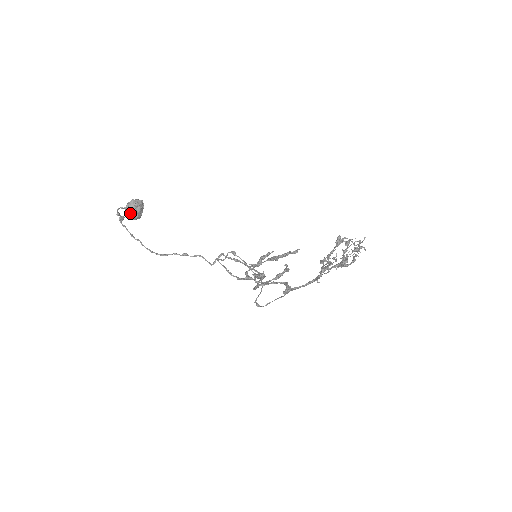
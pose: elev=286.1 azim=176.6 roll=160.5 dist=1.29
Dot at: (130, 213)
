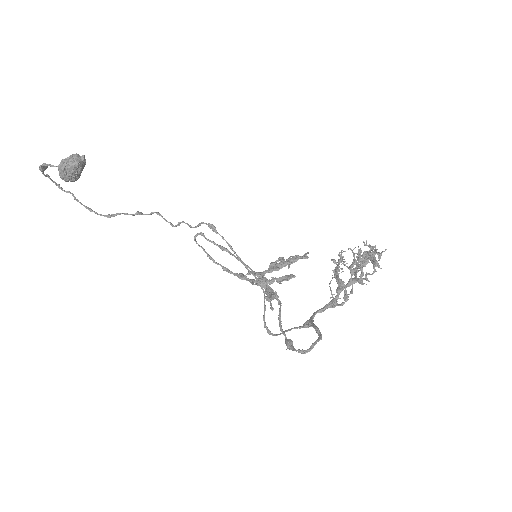
Dot at: (68, 176)
